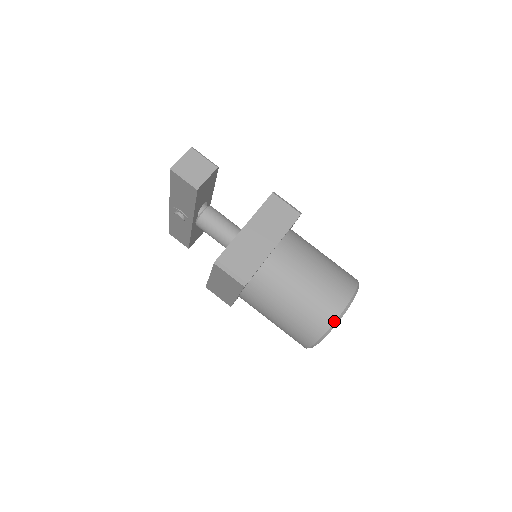
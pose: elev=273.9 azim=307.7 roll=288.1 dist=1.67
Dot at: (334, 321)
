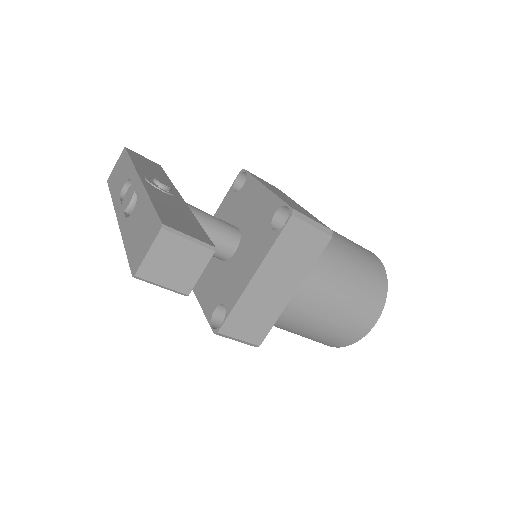
Dot at: (356, 341)
